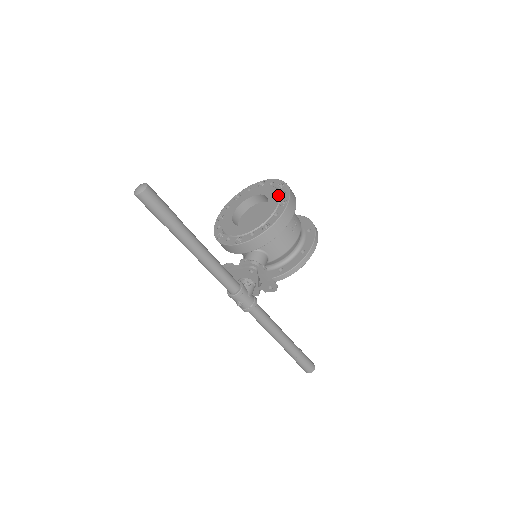
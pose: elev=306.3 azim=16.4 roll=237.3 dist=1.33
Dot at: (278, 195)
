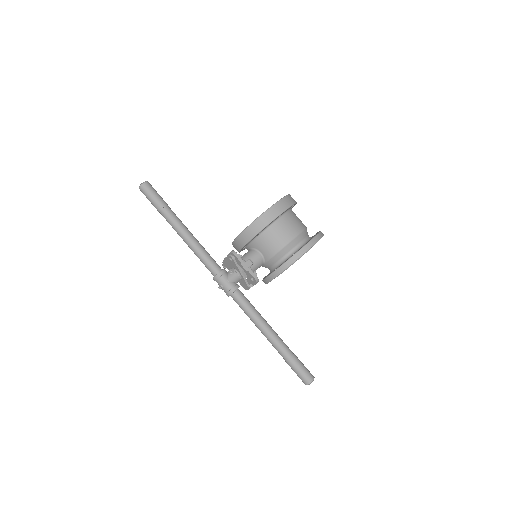
Dot at: occluded
